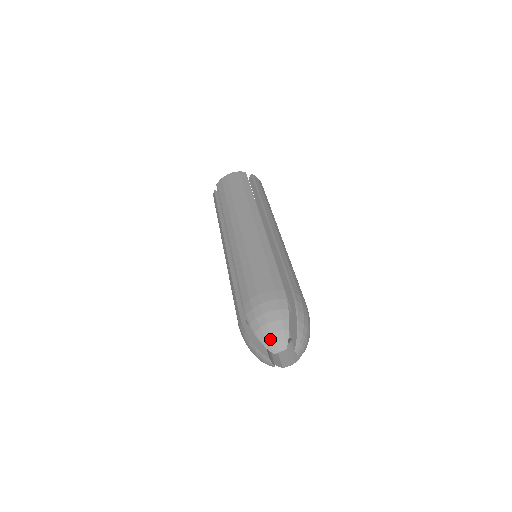
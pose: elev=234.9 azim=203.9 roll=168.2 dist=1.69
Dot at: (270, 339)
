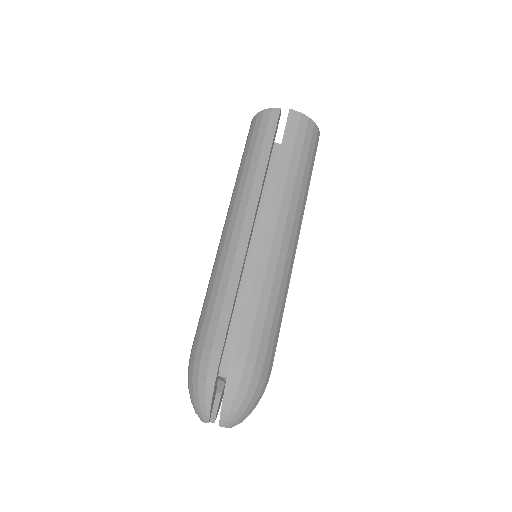
Dot at: (195, 407)
